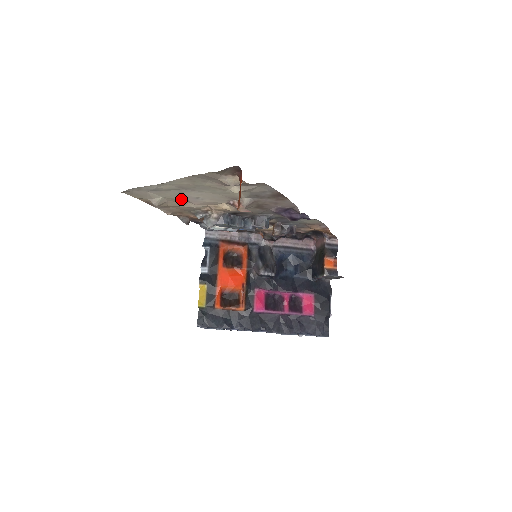
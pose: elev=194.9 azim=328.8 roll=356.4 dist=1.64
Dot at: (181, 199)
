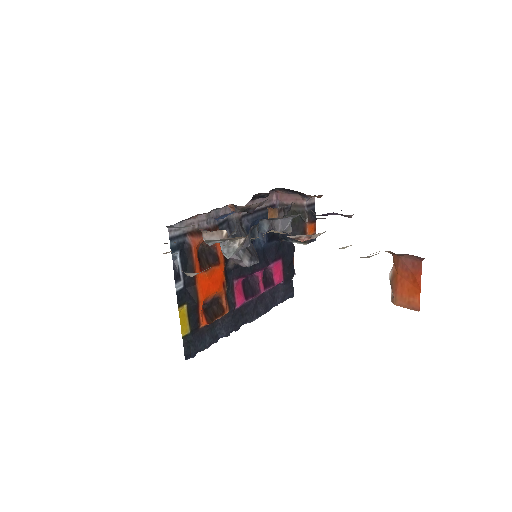
Dot at: occluded
